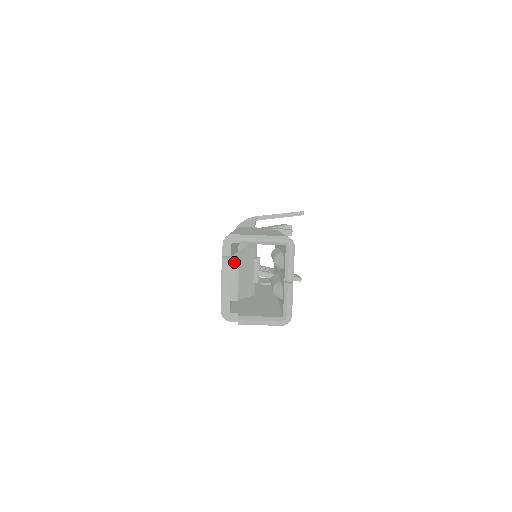
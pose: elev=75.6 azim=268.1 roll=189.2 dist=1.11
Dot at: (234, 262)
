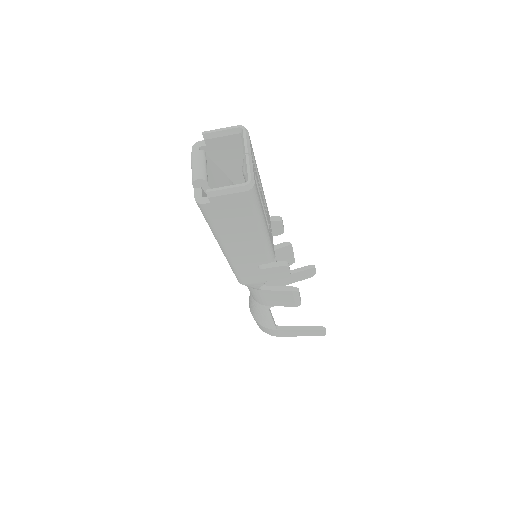
Dot at: (200, 152)
